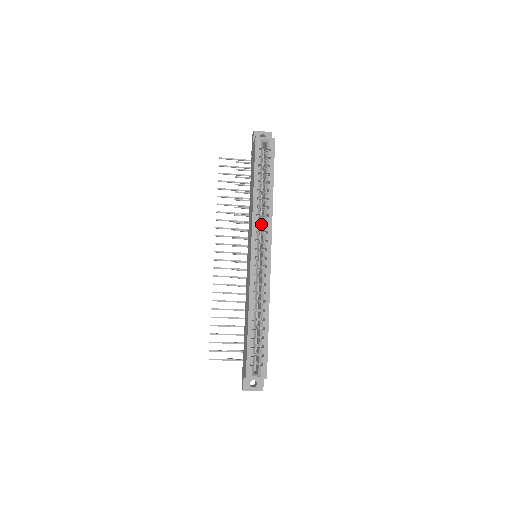
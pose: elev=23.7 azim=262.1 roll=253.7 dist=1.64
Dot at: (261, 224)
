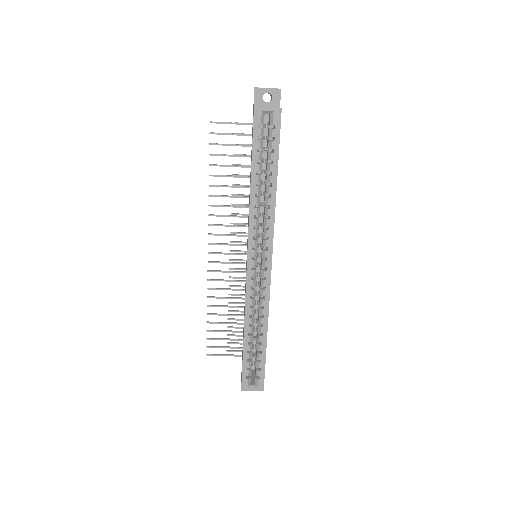
Dot at: (261, 224)
